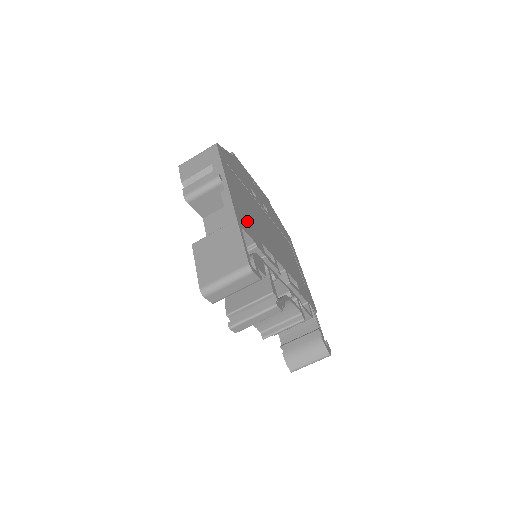
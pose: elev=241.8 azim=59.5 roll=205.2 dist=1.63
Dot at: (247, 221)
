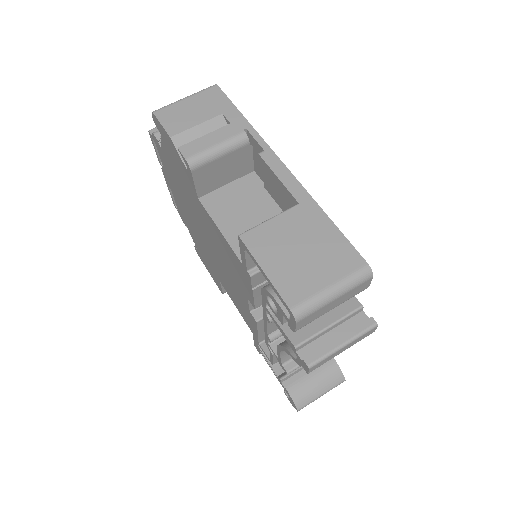
Dot at: occluded
